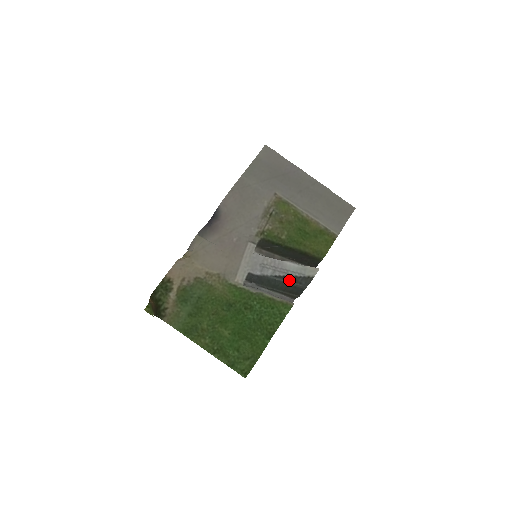
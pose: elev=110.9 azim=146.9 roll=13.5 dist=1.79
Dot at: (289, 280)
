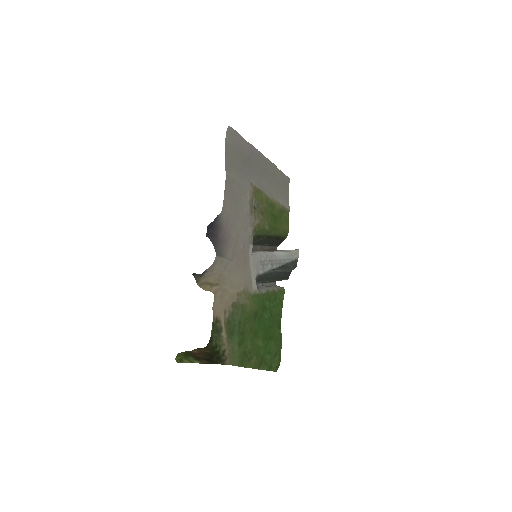
Dot at: (281, 268)
